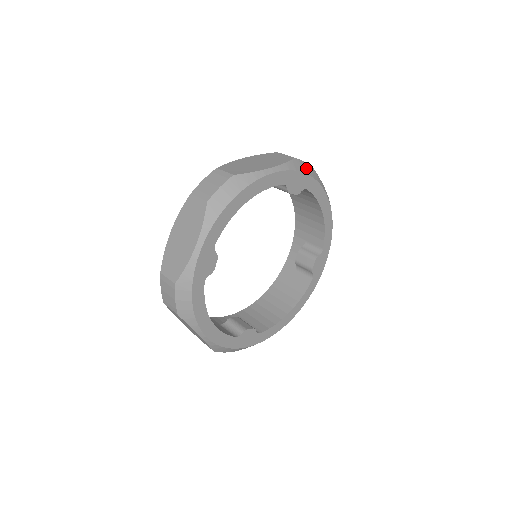
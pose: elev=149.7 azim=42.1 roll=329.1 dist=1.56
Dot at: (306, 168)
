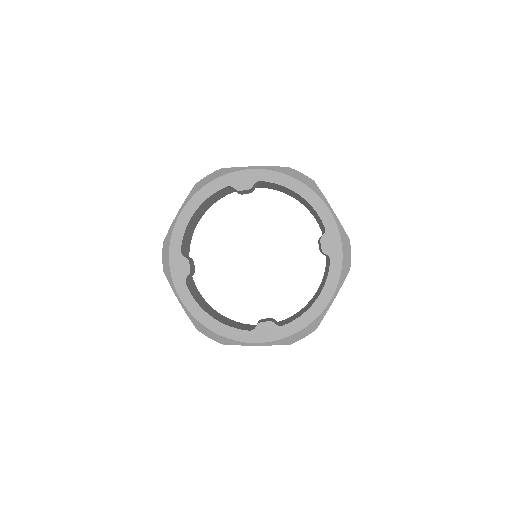
Dot at: (347, 254)
